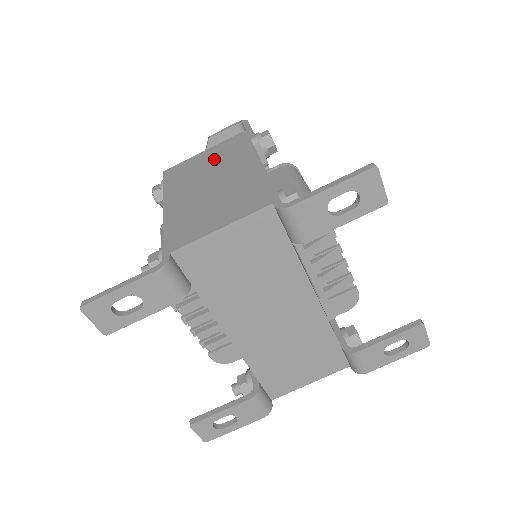
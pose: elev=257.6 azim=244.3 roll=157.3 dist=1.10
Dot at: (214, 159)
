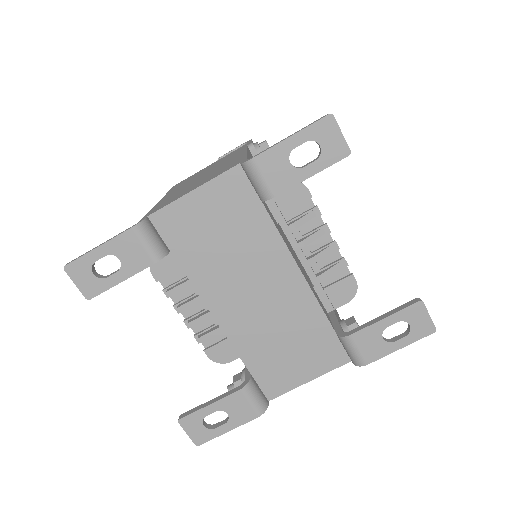
Dot at: occluded
